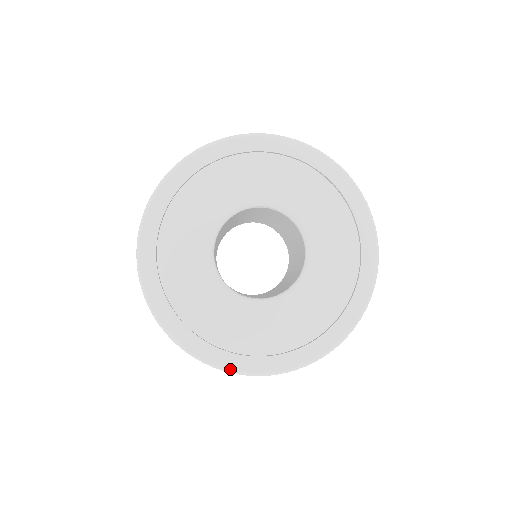
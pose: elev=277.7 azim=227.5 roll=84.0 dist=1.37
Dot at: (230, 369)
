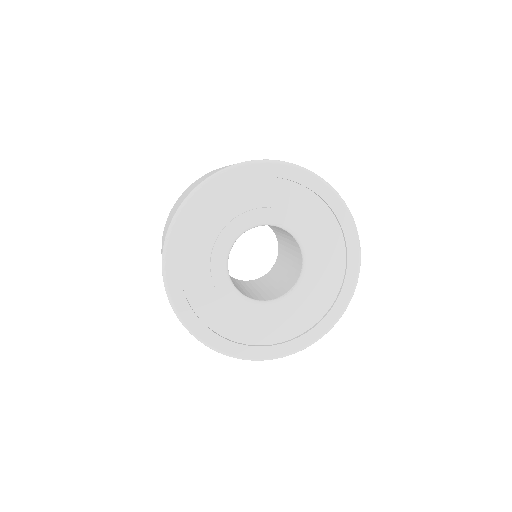
Dot at: (323, 335)
